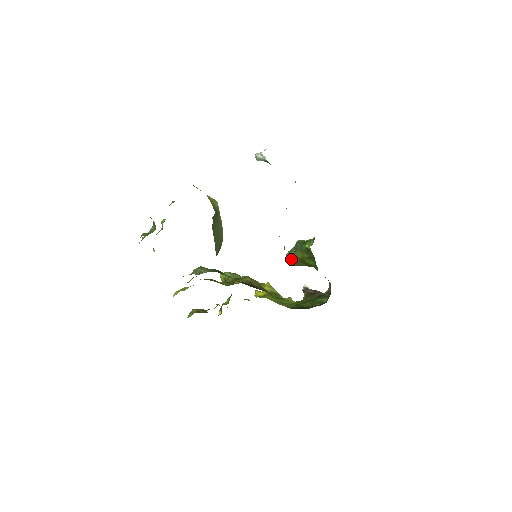
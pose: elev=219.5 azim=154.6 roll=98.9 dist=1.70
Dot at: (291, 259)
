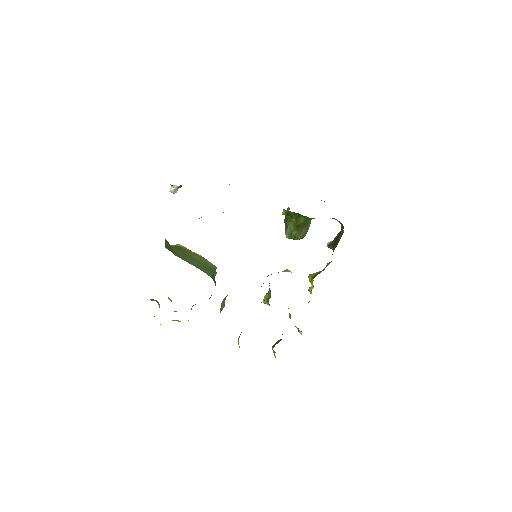
Dot at: (292, 236)
